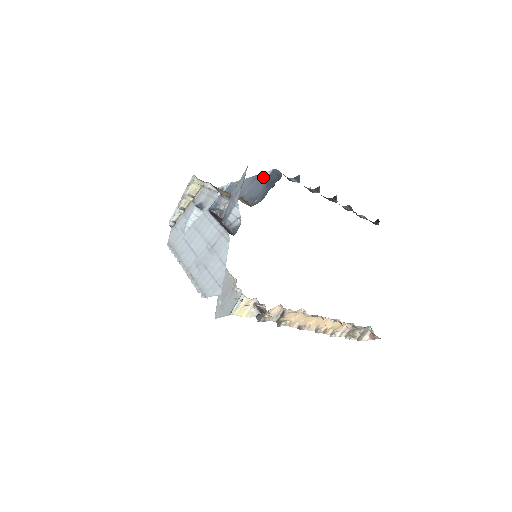
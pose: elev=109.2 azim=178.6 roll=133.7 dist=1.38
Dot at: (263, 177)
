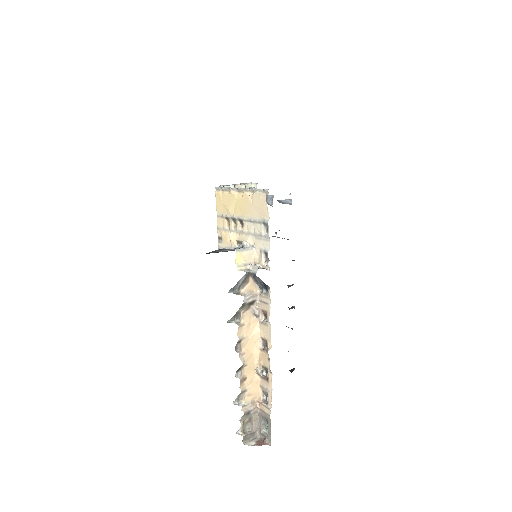
Dot at: (277, 237)
